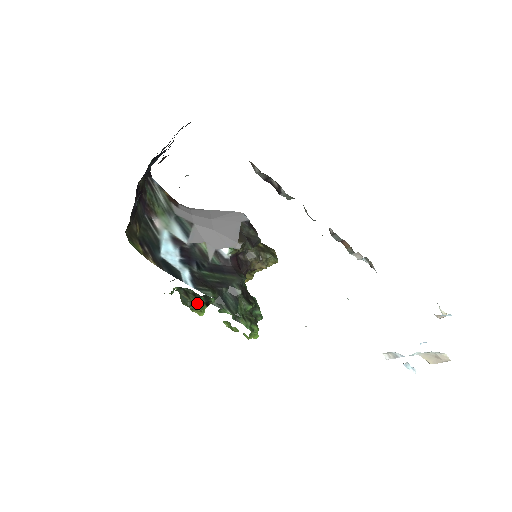
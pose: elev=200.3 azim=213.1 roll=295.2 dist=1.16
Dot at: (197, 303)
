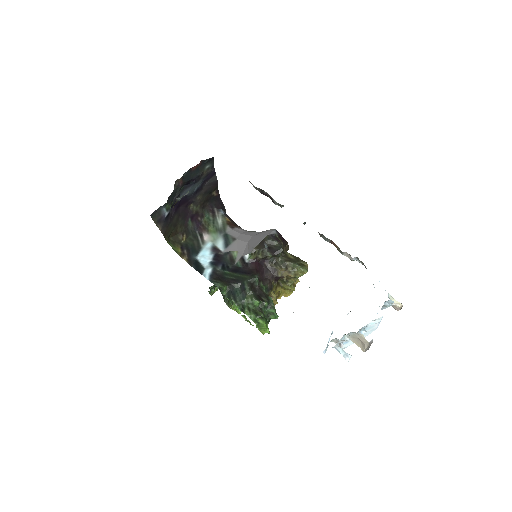
Dot at: occluded
